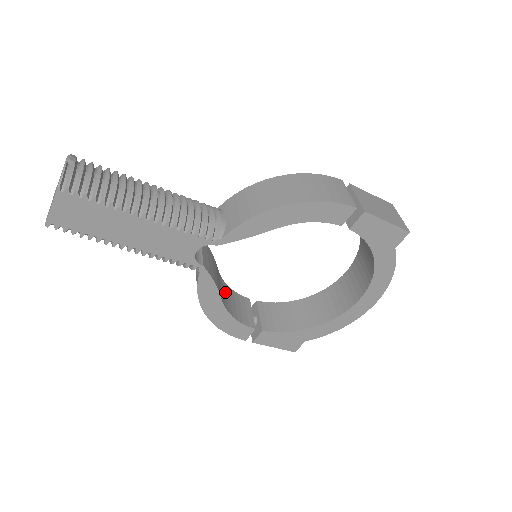
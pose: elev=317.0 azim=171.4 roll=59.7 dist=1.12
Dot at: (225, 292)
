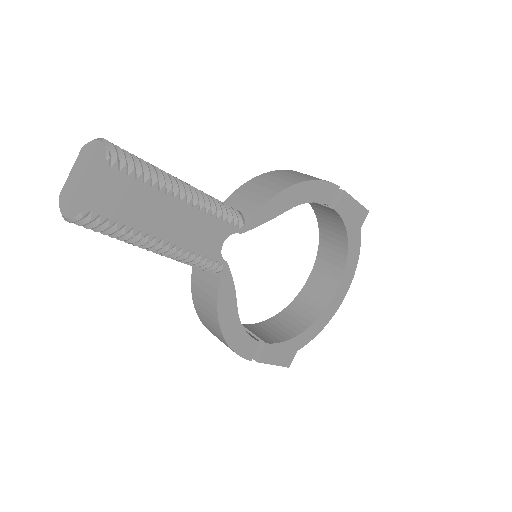
Dot at: occluded
